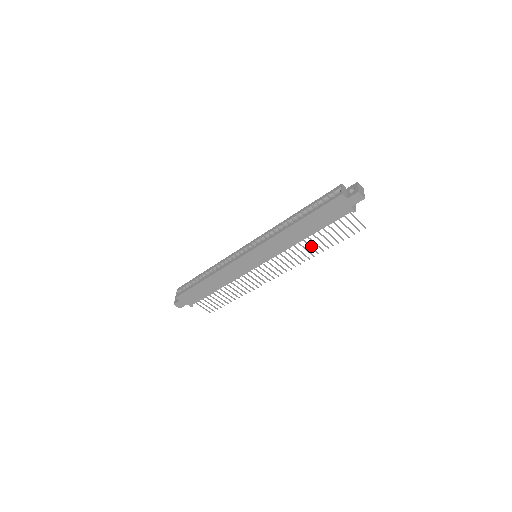
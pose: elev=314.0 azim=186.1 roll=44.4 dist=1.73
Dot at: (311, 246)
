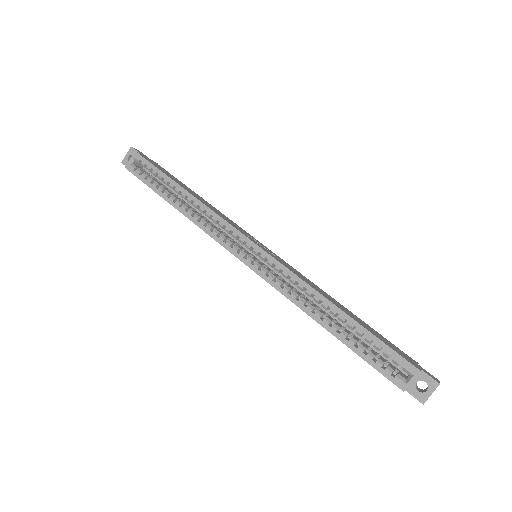
Dot at: occluded
